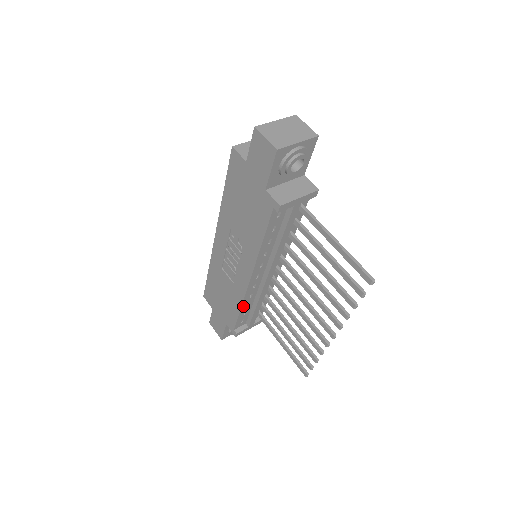
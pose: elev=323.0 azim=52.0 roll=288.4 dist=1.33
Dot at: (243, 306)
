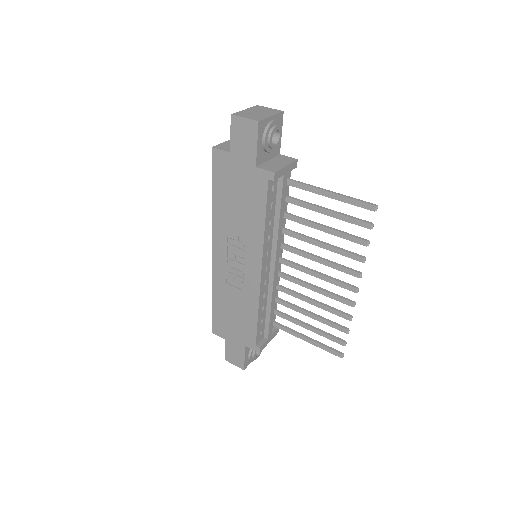
Dot at: (259, 311)
